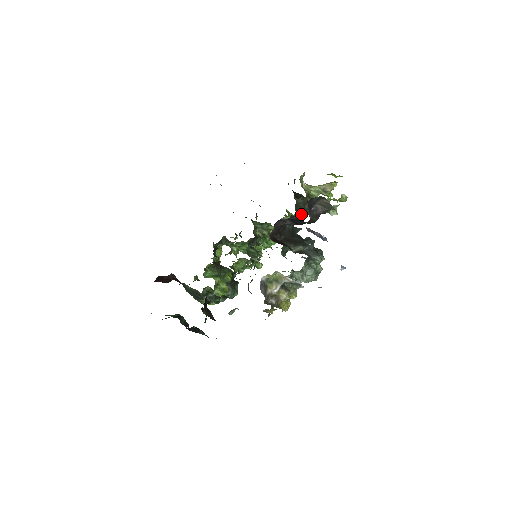
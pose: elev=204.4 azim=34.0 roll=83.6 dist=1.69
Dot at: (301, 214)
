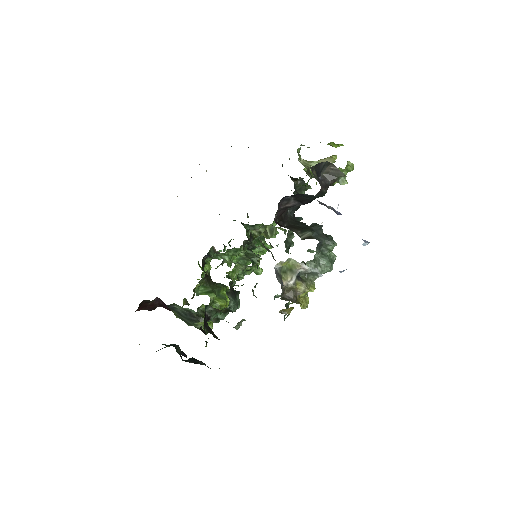
Dot at: occluded
